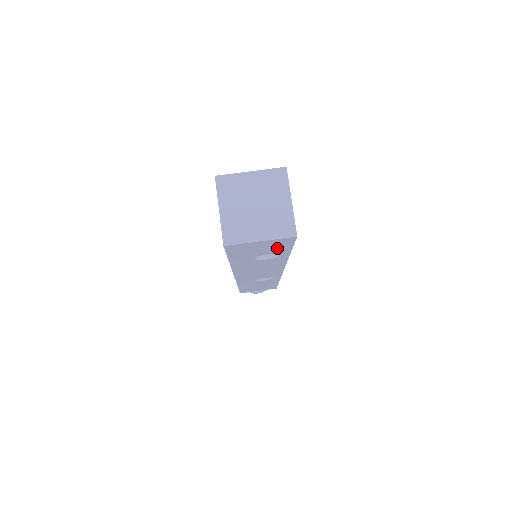
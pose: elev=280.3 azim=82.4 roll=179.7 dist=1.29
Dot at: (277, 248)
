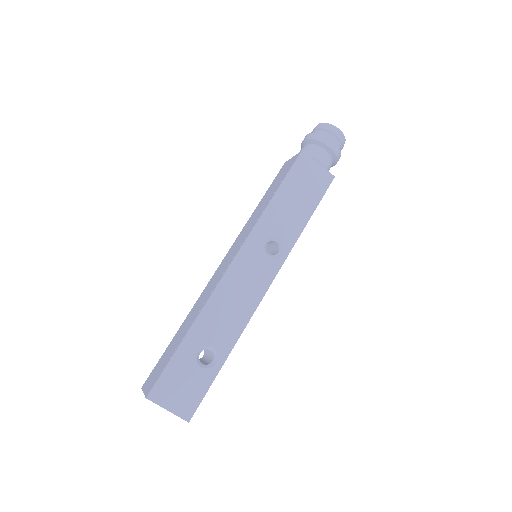
Dot at: occluded
